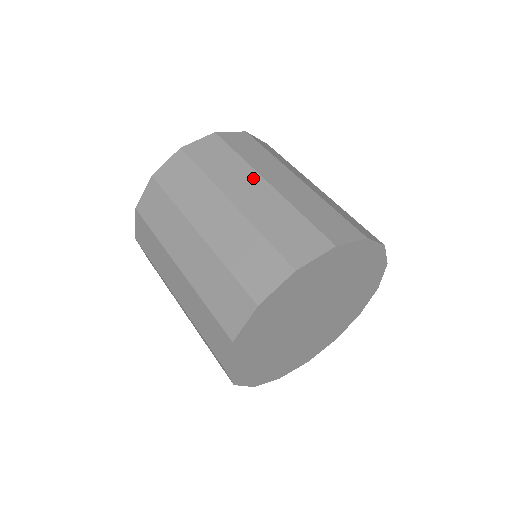
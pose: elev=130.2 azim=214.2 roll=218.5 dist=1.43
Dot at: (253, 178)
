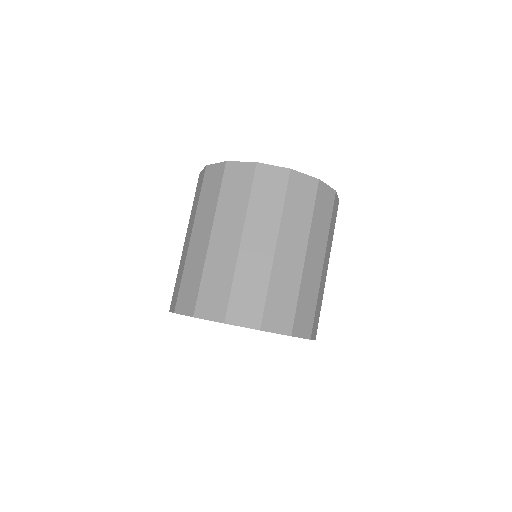
Dot at: (322, 252)
